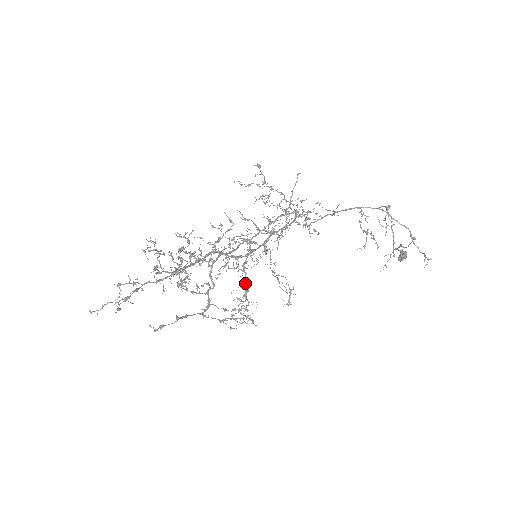
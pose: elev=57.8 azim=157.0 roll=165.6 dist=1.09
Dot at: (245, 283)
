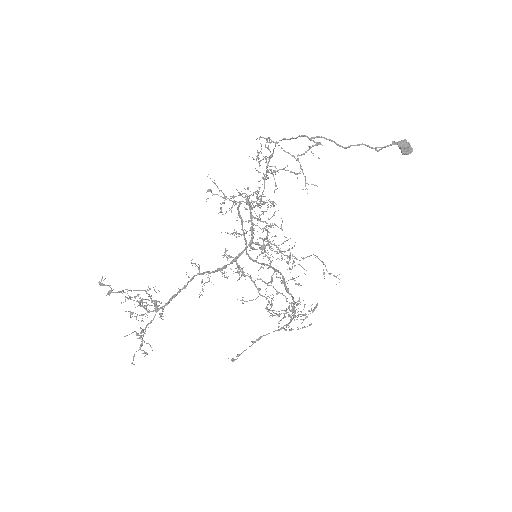
Dot at: (254, 284)
